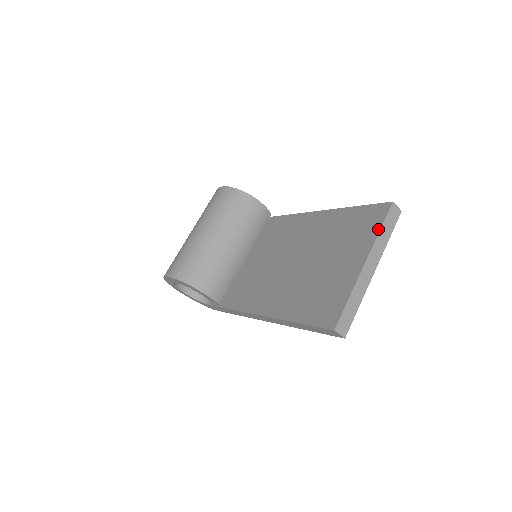
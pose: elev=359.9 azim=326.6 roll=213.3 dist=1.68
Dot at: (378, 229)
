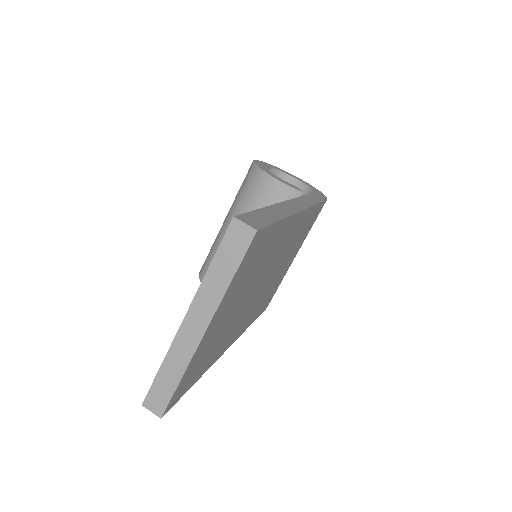
Dot at: (210, 265)
